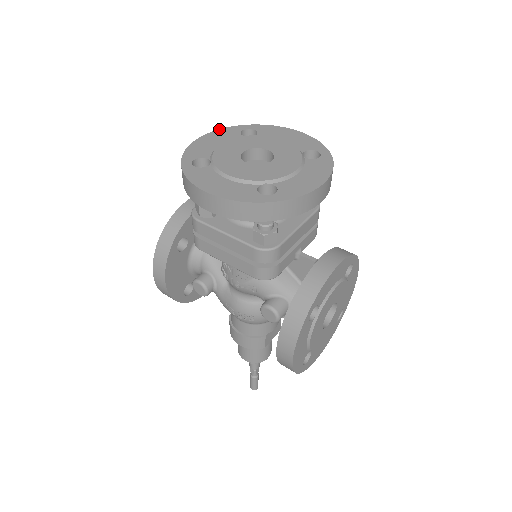
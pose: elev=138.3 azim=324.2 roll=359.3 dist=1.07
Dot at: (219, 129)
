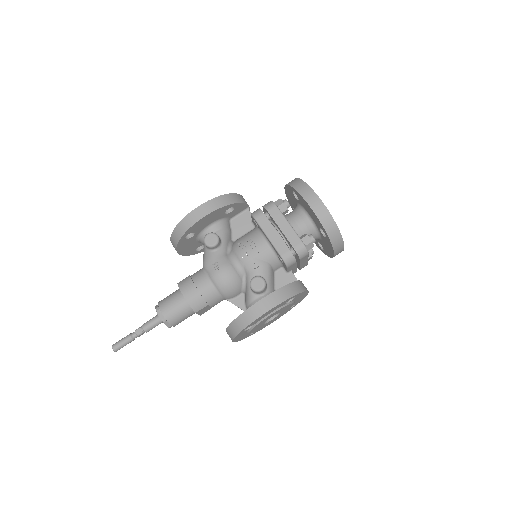
Dot at: occluded
